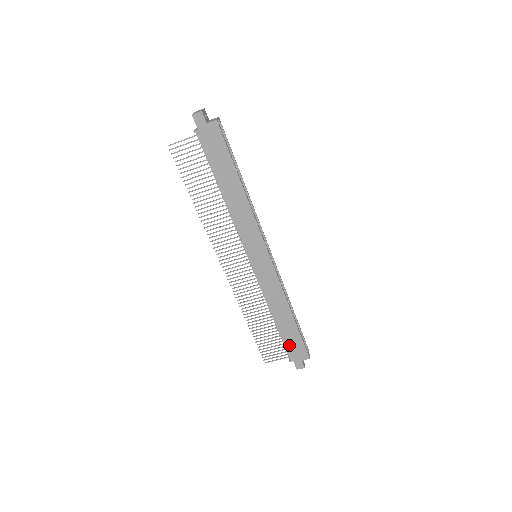
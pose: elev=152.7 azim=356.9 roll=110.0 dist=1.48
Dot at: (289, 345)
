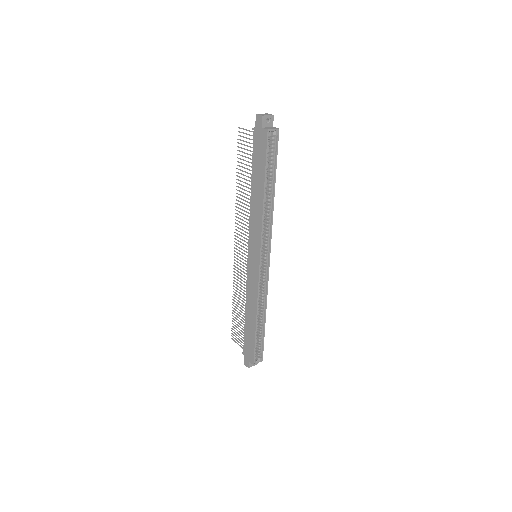
Dot at: (246, 341)
